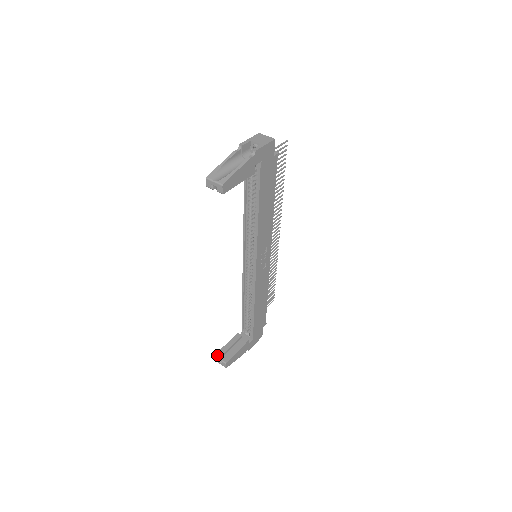
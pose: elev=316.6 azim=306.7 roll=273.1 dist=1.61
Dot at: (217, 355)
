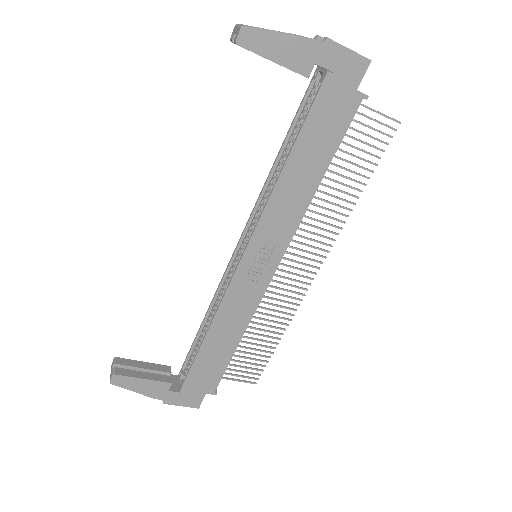
Dot at: (118, 359)
